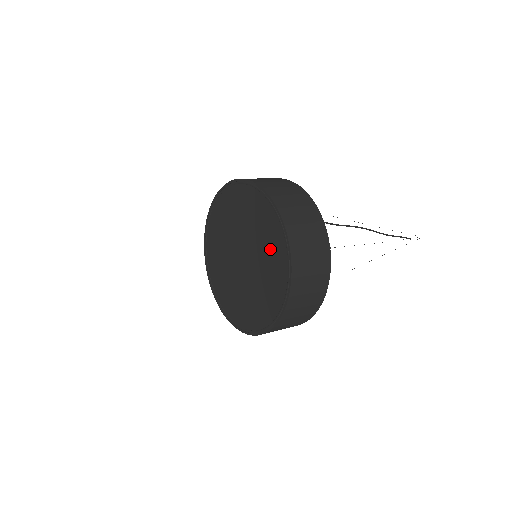
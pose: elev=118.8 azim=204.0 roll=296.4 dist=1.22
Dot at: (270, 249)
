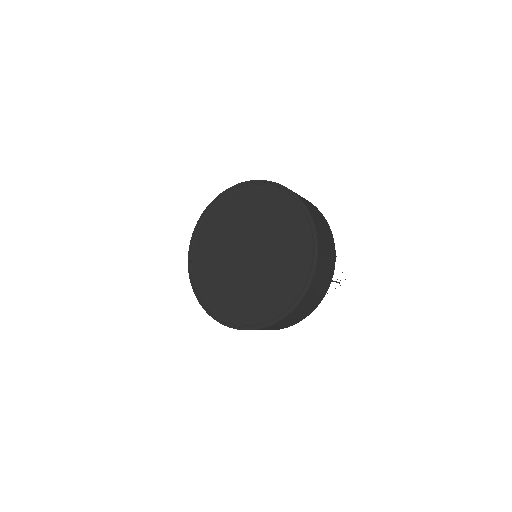
Dot at: (278, 218)
